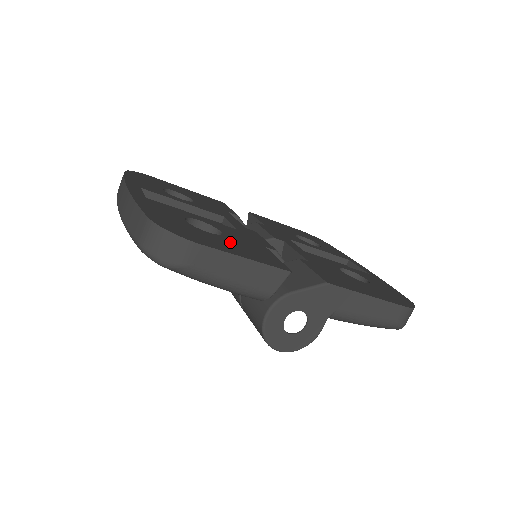
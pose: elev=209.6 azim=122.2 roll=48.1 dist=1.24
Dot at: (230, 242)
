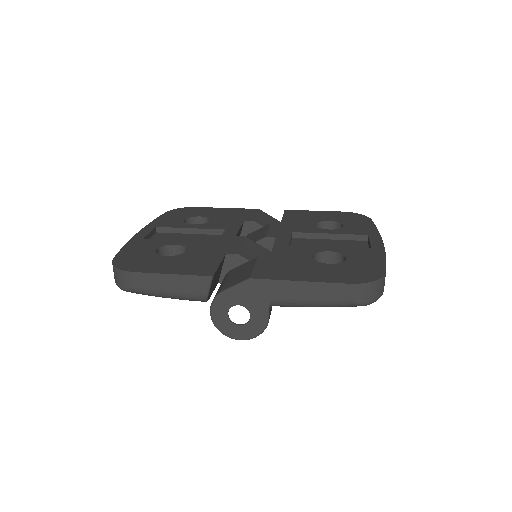
Dot at: (178, 260)
